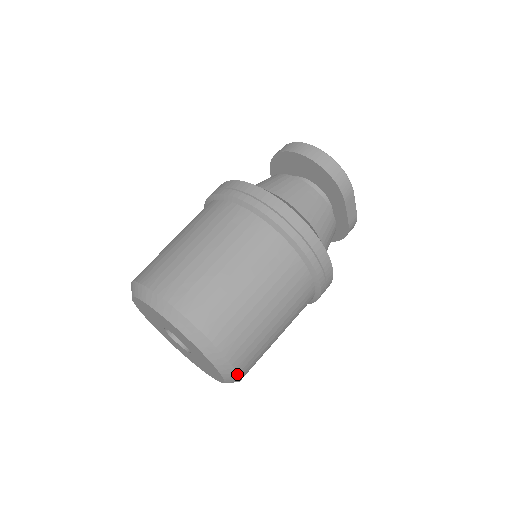
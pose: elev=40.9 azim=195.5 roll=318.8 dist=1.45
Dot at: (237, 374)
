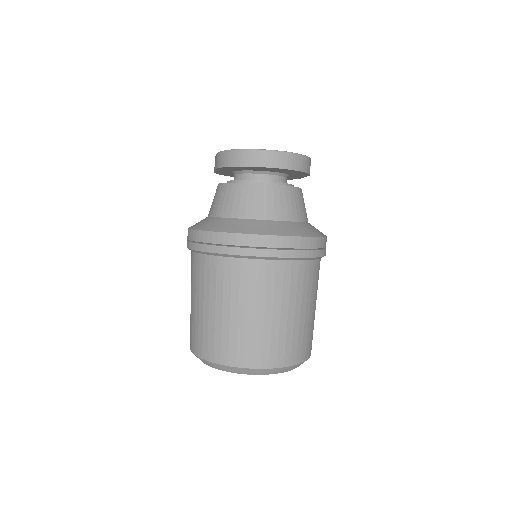
Dot at: occluded
